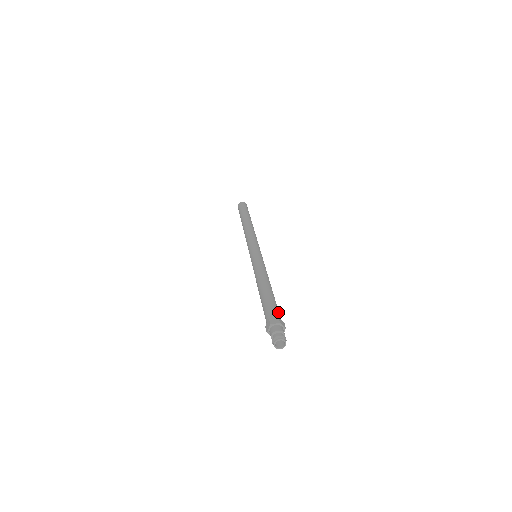
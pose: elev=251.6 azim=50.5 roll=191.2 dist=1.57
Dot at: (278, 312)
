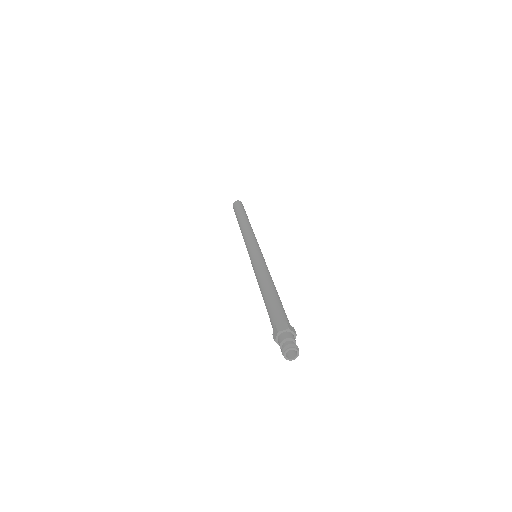
Dot at: (286, 316)
